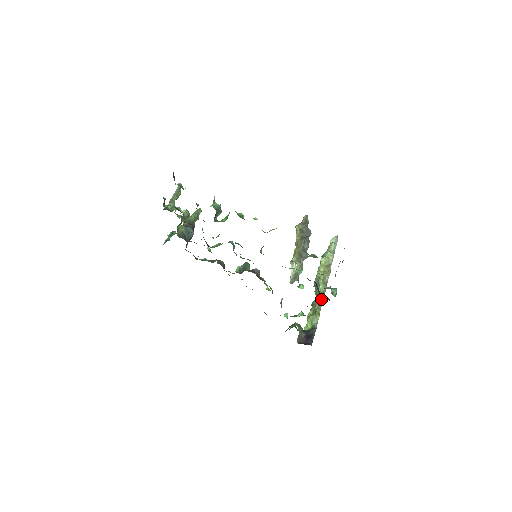
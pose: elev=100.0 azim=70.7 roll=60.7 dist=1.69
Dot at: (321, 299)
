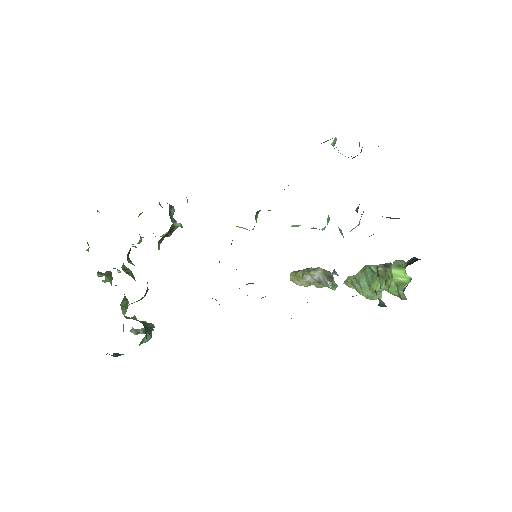
Dot at: occluded
